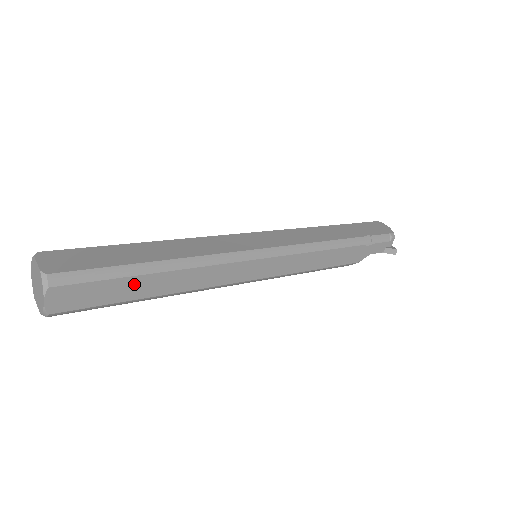
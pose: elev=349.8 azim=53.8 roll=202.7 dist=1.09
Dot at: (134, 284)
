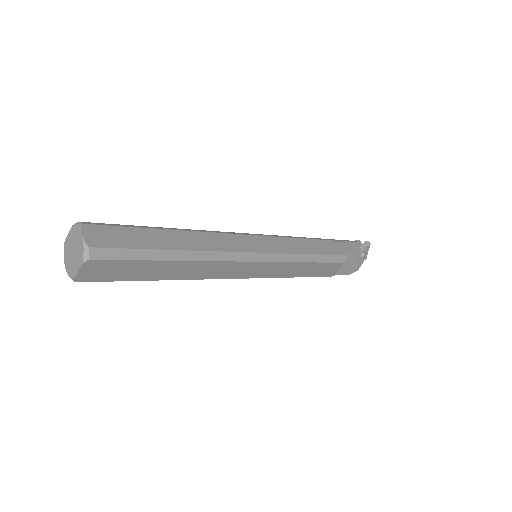
Dot at: (155, 236)
